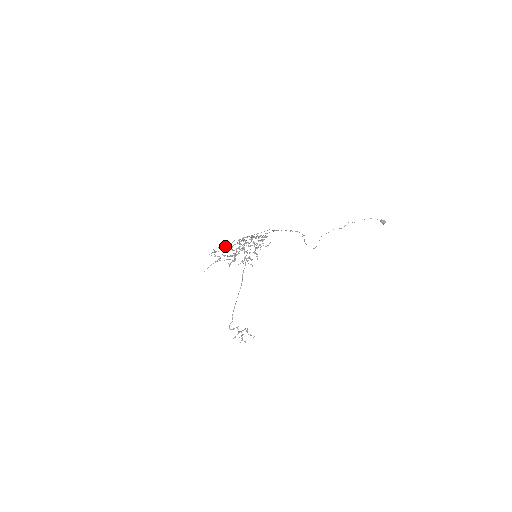
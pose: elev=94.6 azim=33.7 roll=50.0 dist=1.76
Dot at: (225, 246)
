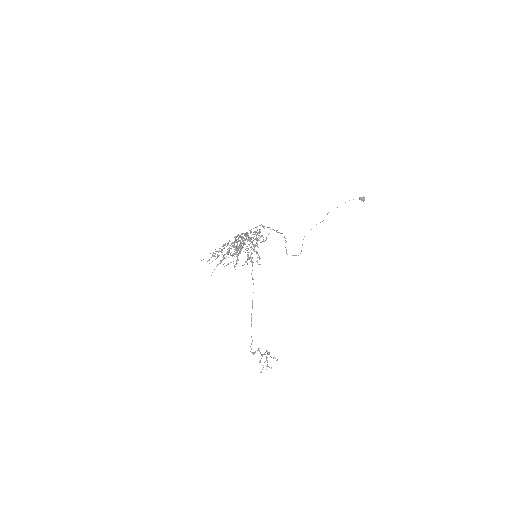
Dot at: occluded
